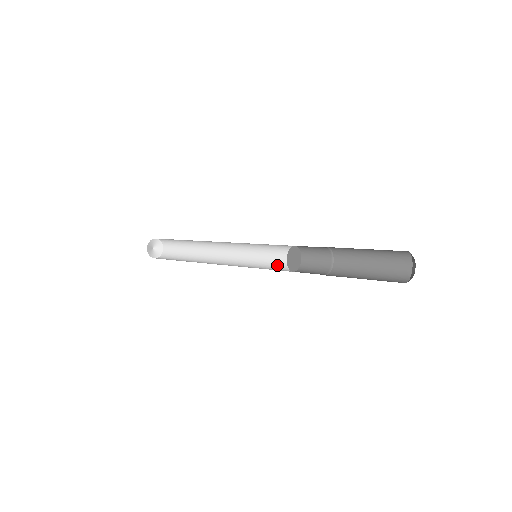
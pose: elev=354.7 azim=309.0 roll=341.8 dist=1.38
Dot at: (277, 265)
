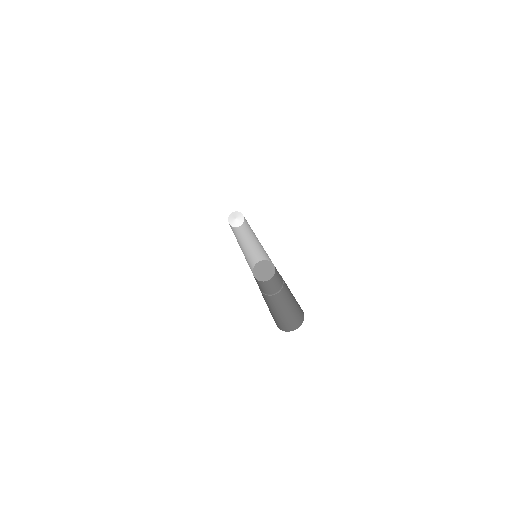
Dot at: (270, 261)
